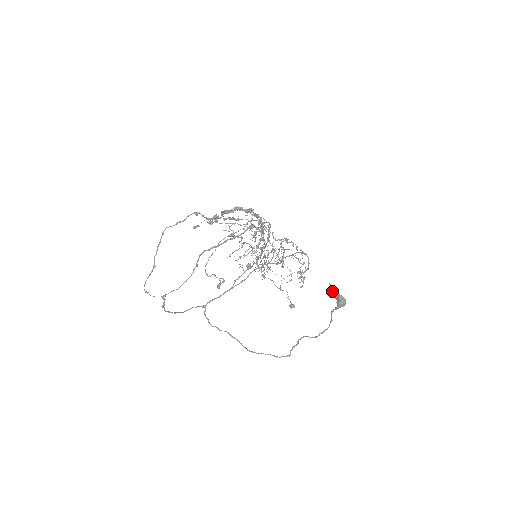
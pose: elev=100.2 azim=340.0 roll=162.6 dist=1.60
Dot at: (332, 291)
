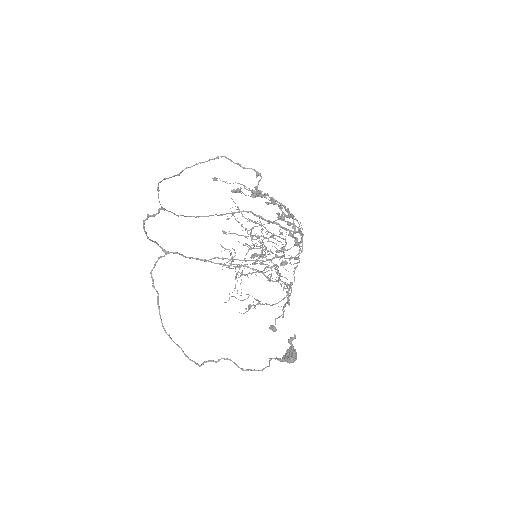
Dot at: occluded
